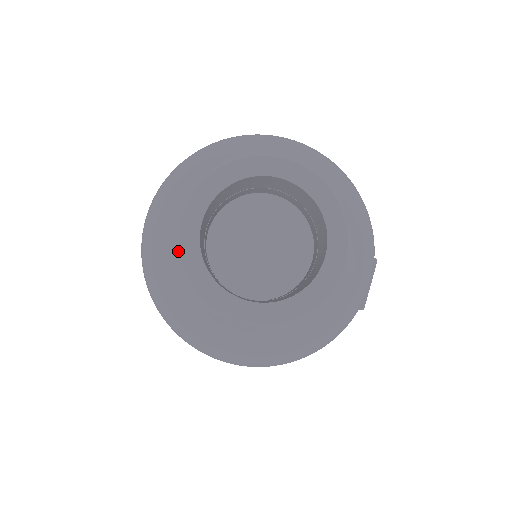
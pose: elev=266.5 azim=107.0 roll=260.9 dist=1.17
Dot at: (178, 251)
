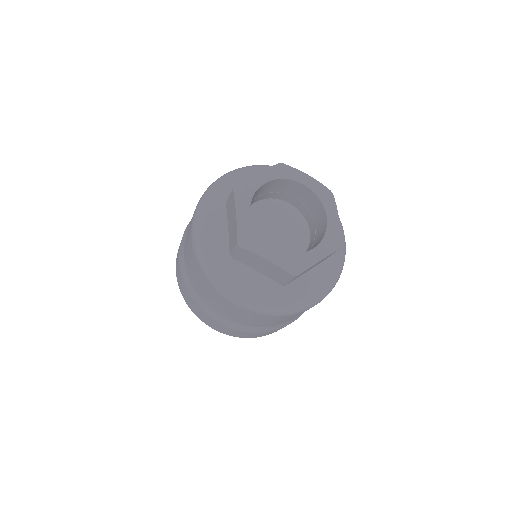
Dot at: (264, 258)
